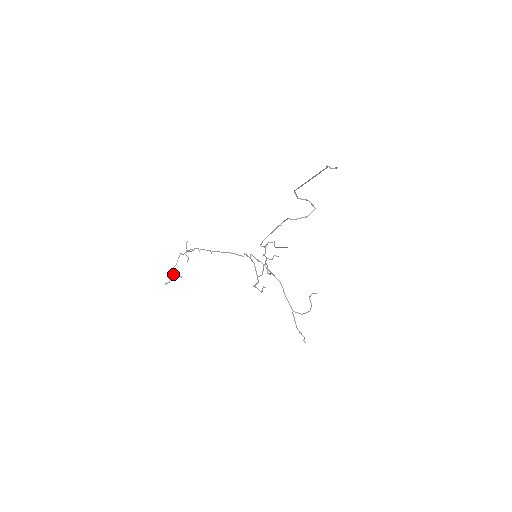
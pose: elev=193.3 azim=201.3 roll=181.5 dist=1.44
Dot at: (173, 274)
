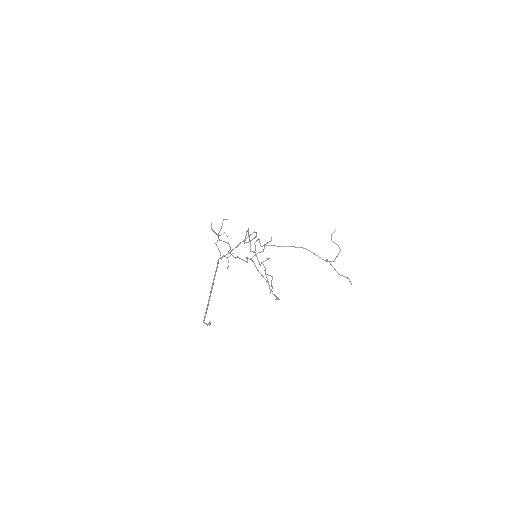
Dot at: (226, 257)
